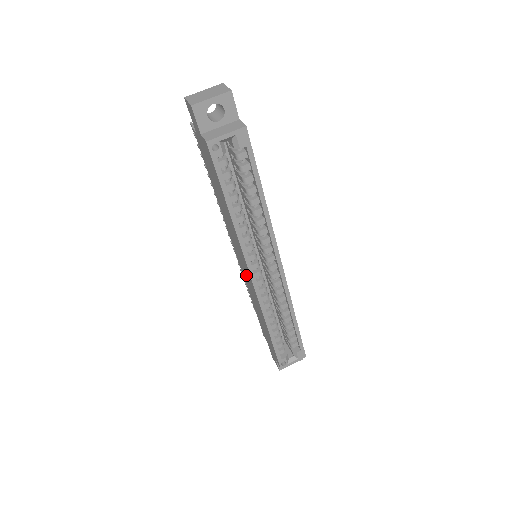
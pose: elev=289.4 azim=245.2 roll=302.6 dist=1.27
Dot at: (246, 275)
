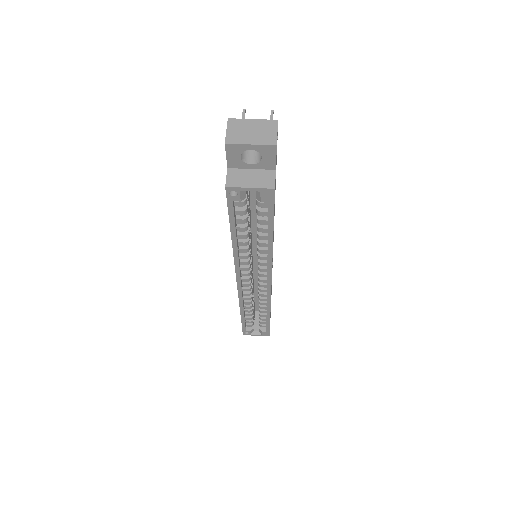
Dot at: occluded
